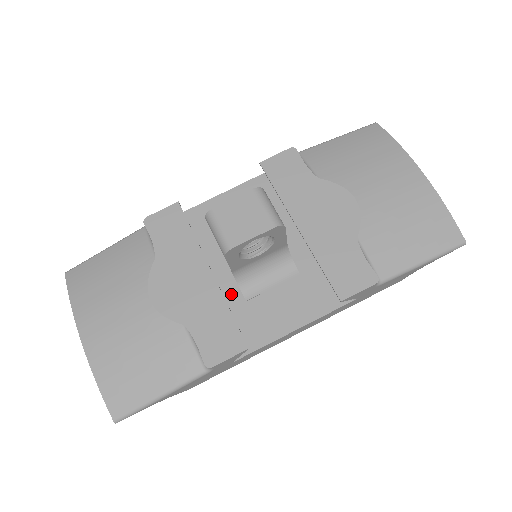
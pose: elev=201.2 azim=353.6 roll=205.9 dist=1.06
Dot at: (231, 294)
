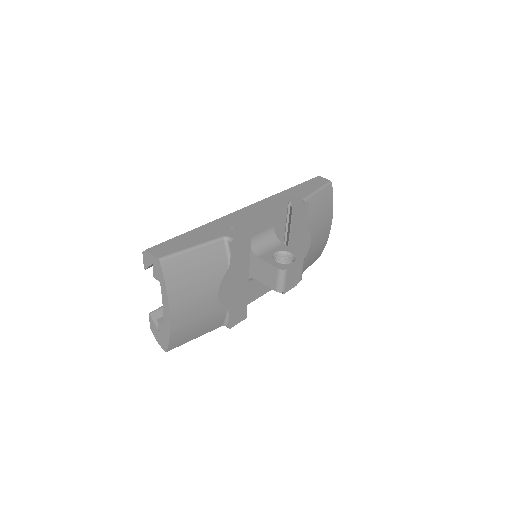
Dot at: occluded
